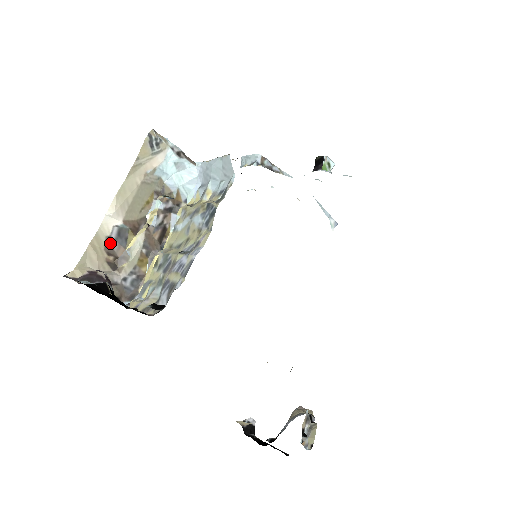
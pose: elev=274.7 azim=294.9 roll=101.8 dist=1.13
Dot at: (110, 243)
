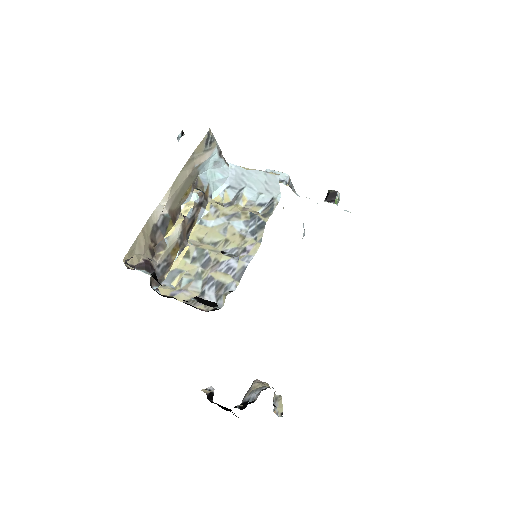
Dot at: (155, 230)
